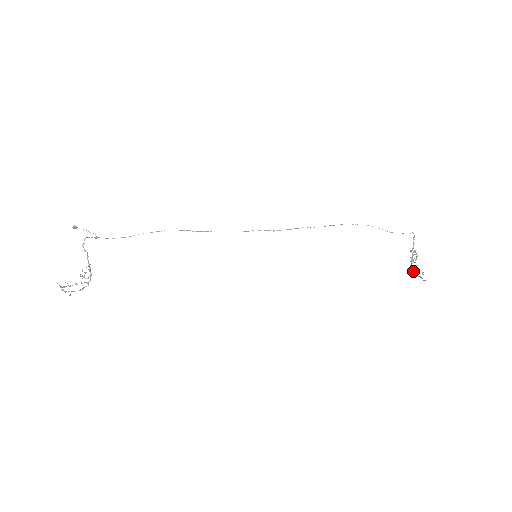
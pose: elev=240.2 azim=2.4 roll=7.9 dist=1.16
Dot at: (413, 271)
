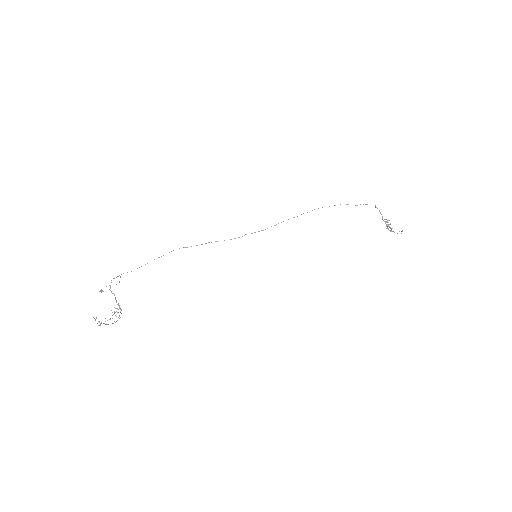
Dot at: (391, 231)
